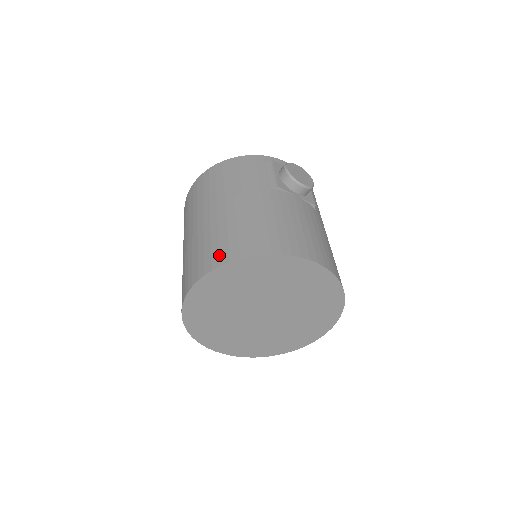
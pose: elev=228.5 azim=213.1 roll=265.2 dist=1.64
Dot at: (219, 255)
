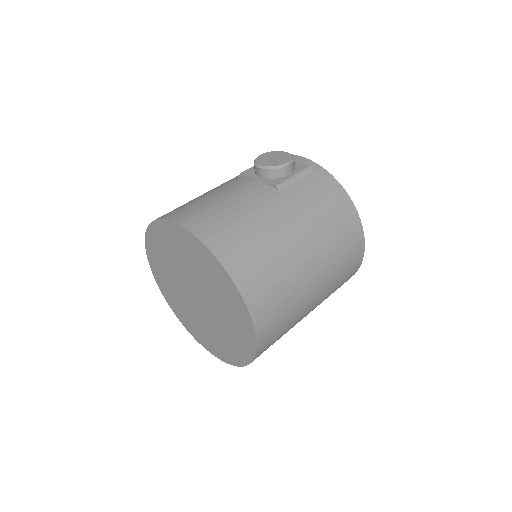
Dot at: occluded
